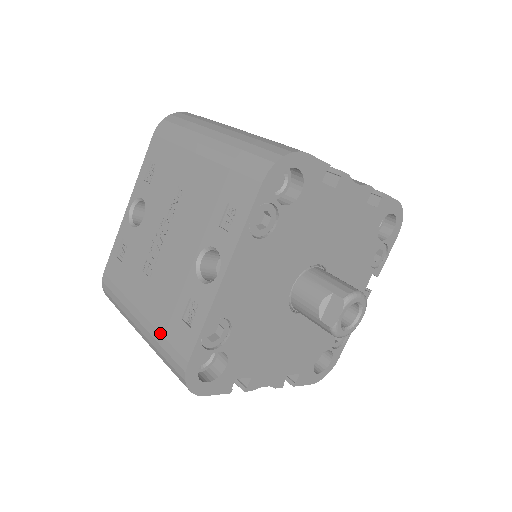
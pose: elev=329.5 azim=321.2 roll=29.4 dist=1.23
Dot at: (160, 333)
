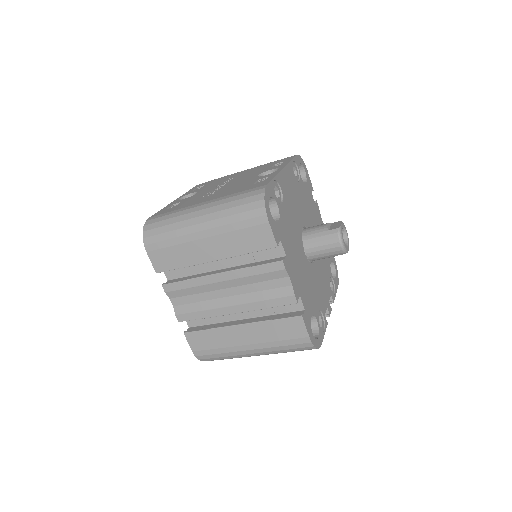
Dot at: (233, 194)
